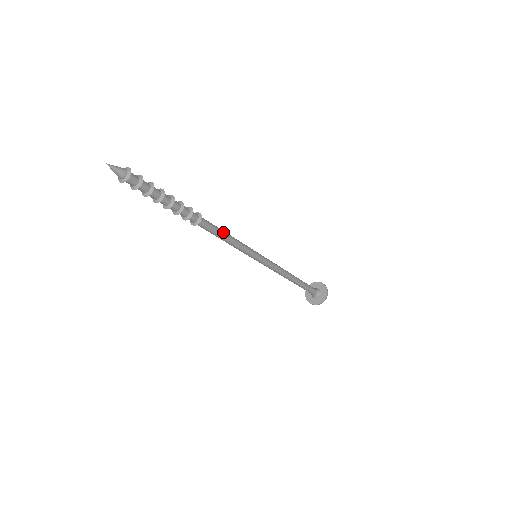
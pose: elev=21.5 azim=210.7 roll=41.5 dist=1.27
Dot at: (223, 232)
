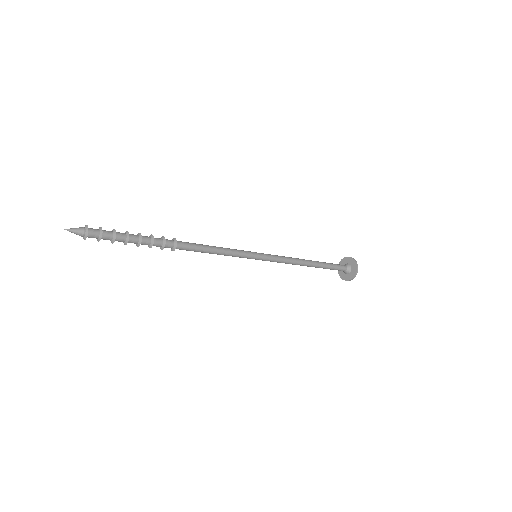
Dot at: (207, 247)
